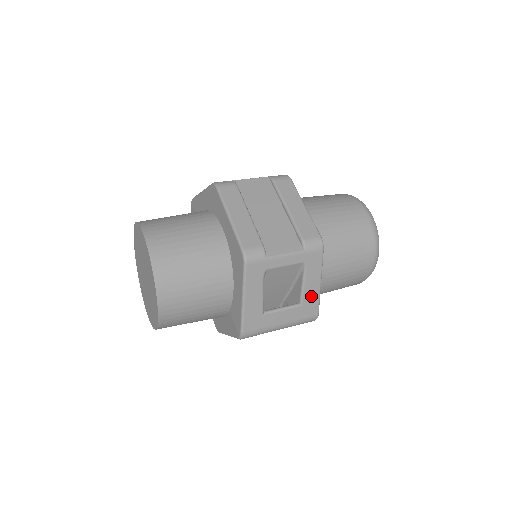
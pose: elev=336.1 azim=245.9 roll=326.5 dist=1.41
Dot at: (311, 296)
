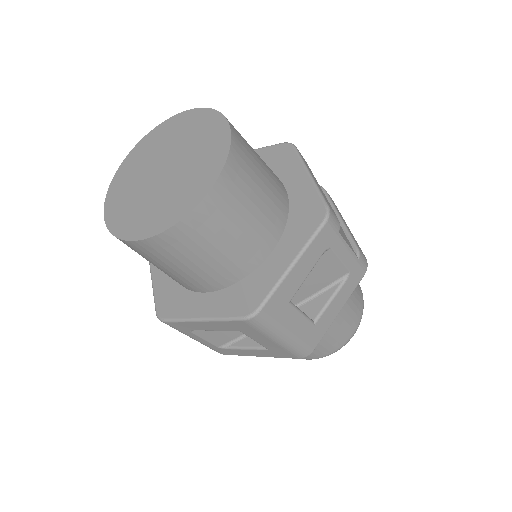
Dot at: (326, 320)
